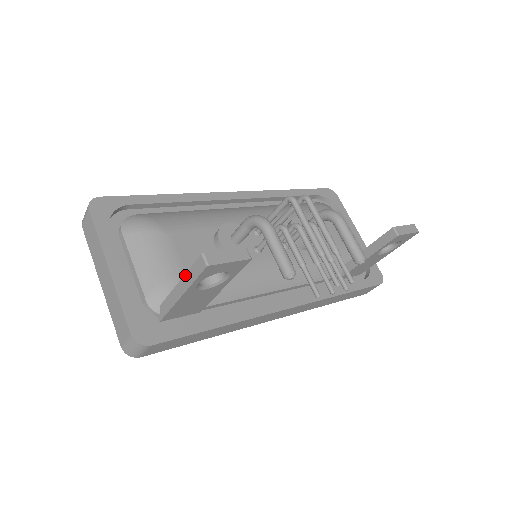
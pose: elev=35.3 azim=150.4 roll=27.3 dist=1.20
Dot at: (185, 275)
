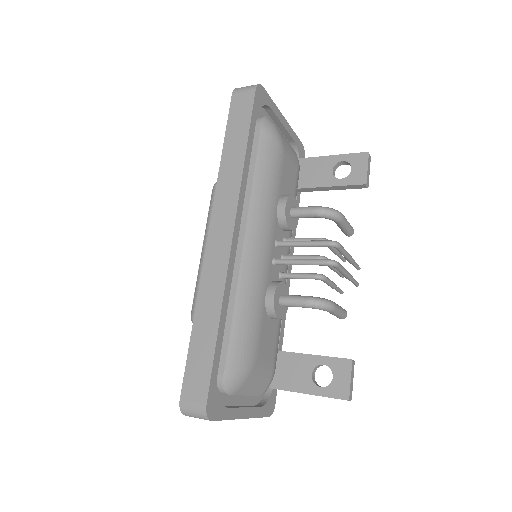
Dot at: occluded
